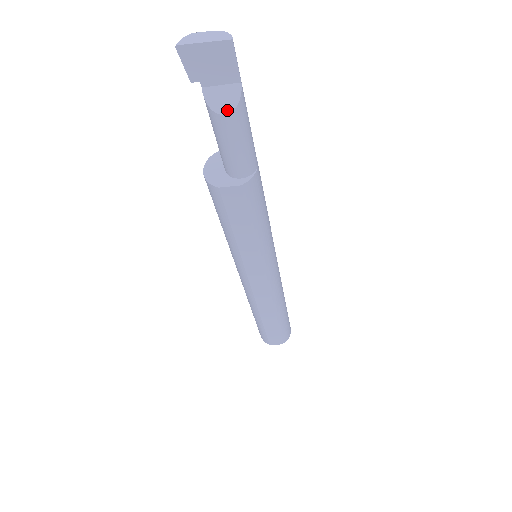
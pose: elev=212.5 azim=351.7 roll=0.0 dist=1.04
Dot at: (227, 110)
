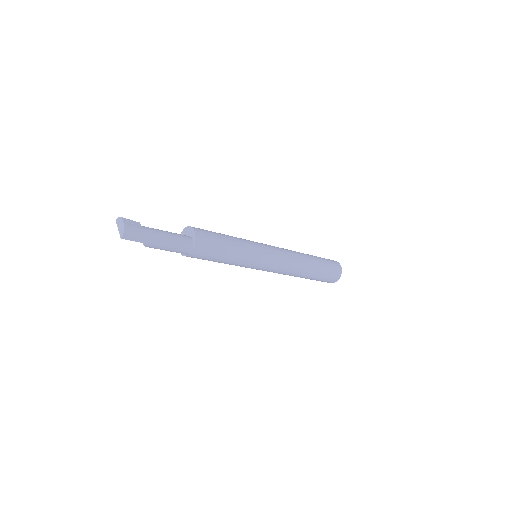
Dot at: occluded
